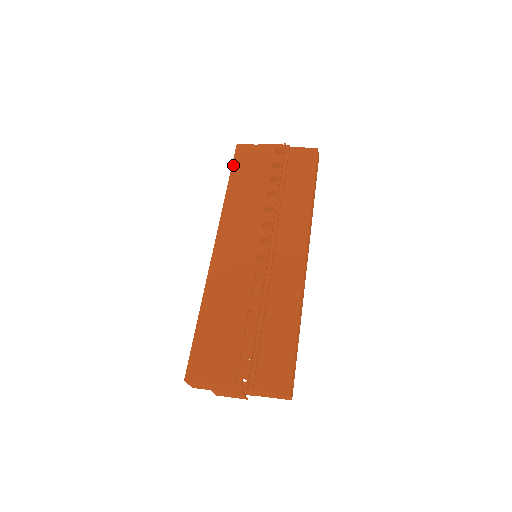
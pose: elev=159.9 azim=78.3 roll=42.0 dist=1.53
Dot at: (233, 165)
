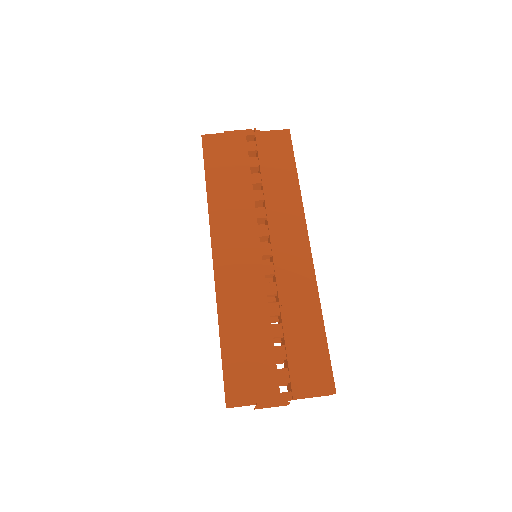
Dot at: (205, 160)
